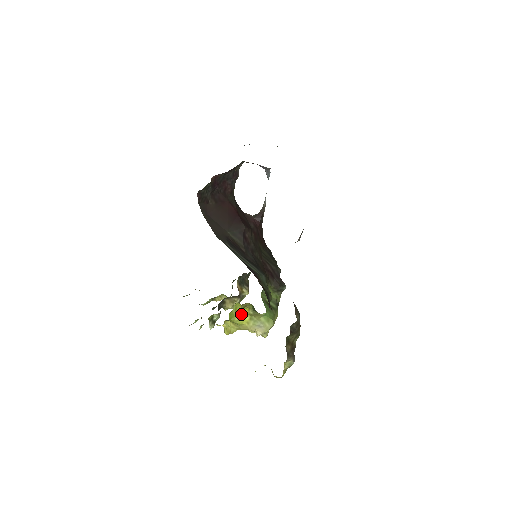
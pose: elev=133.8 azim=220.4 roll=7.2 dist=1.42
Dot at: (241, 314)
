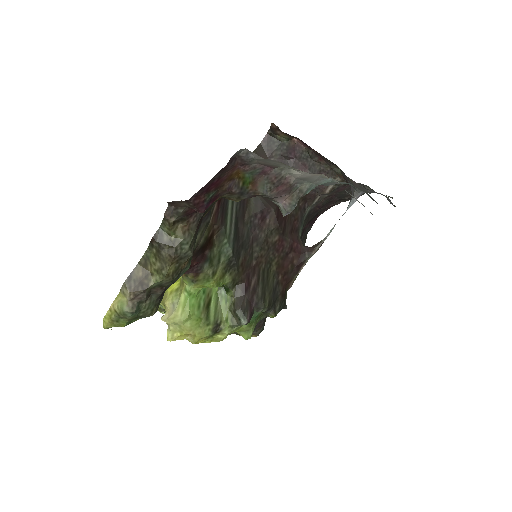
Dot at: (178, 279)
